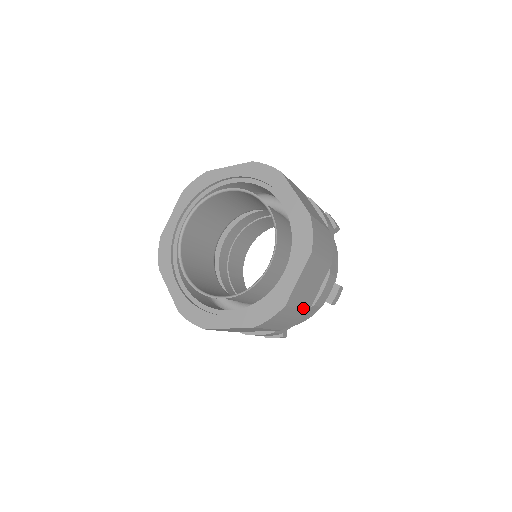
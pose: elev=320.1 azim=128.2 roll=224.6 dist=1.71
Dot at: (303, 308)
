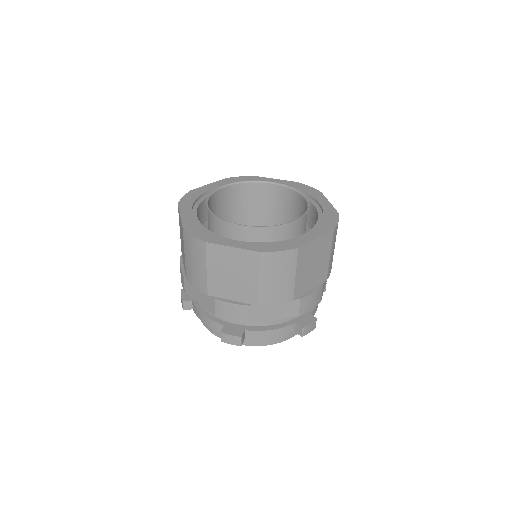
Dot at: occluded
